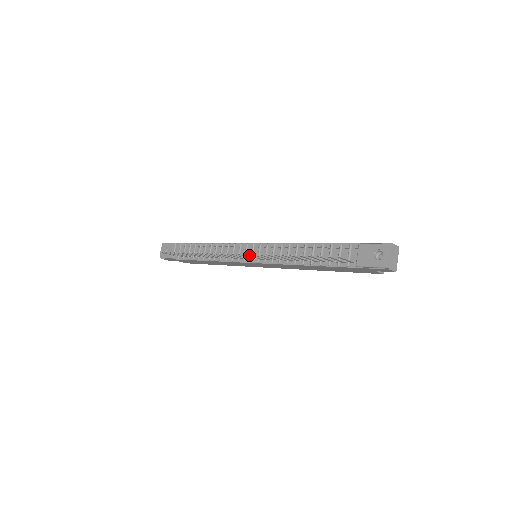
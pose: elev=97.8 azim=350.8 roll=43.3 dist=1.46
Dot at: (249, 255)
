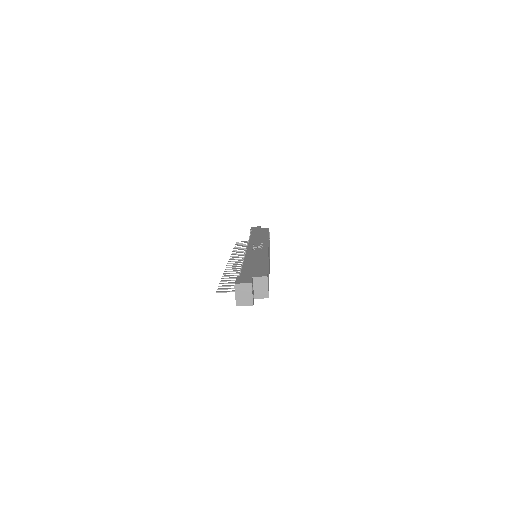
Dot at: (230, 265)
